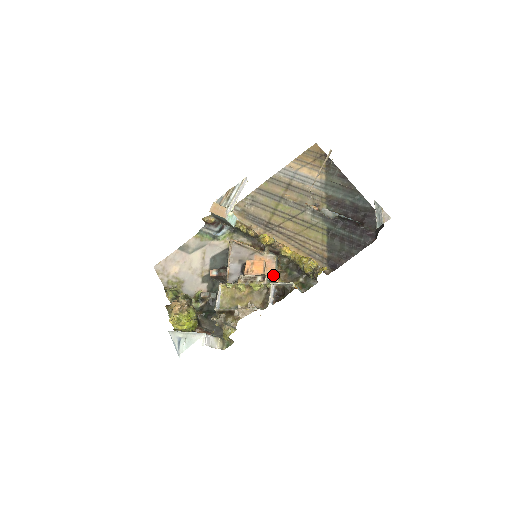
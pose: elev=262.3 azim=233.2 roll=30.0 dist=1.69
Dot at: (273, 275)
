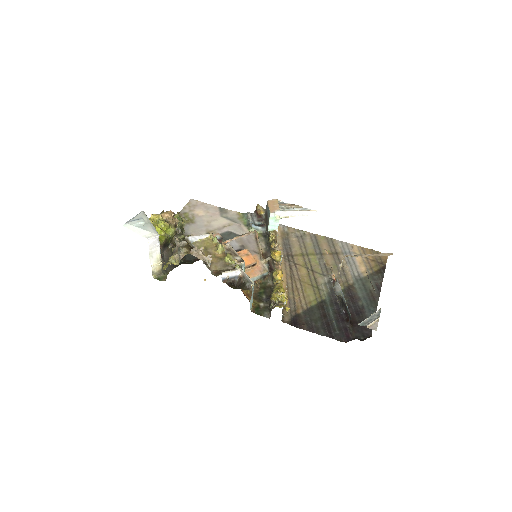
Dot at: occluded
